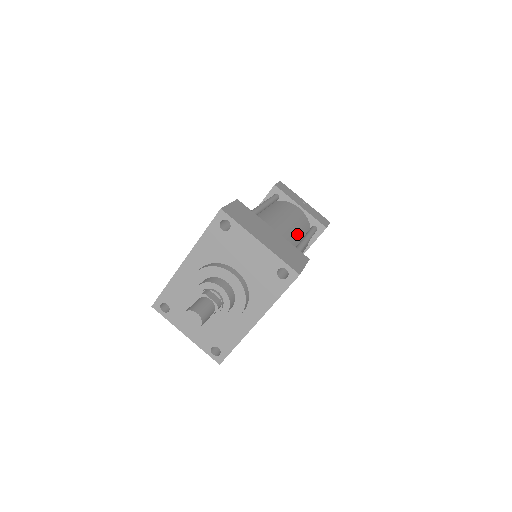
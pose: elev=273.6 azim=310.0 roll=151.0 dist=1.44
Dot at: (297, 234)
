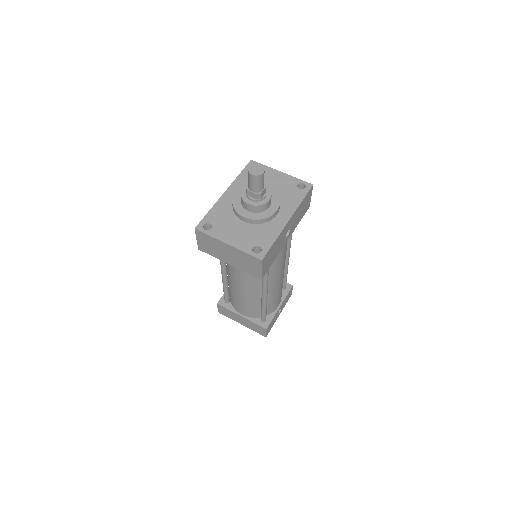
Dot at: occluded
